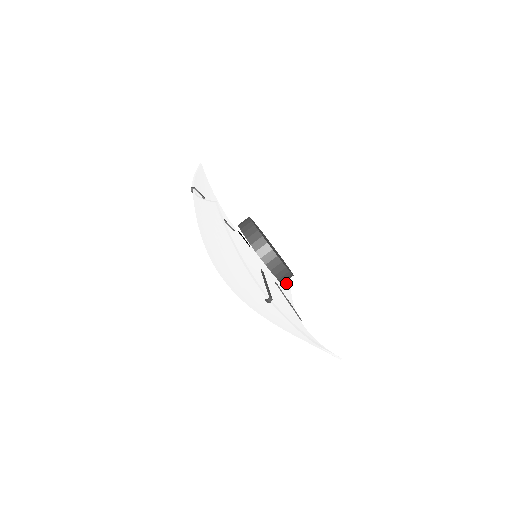
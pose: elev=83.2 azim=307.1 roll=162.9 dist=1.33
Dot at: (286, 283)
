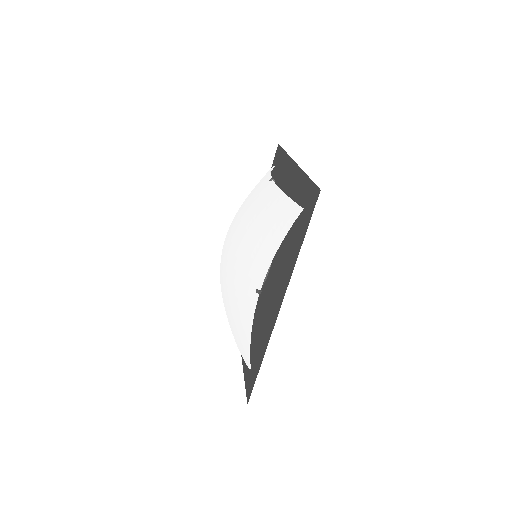
Dot at: occluded
